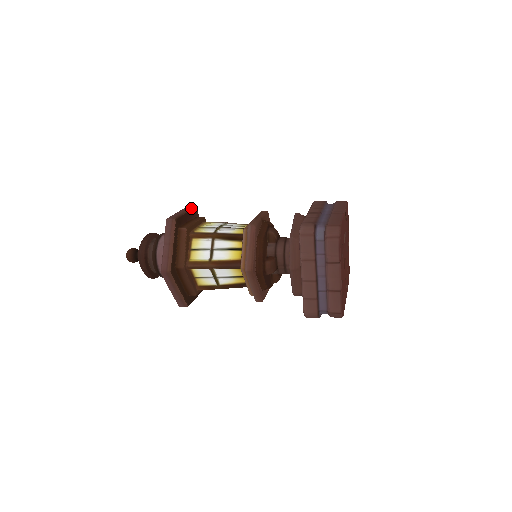
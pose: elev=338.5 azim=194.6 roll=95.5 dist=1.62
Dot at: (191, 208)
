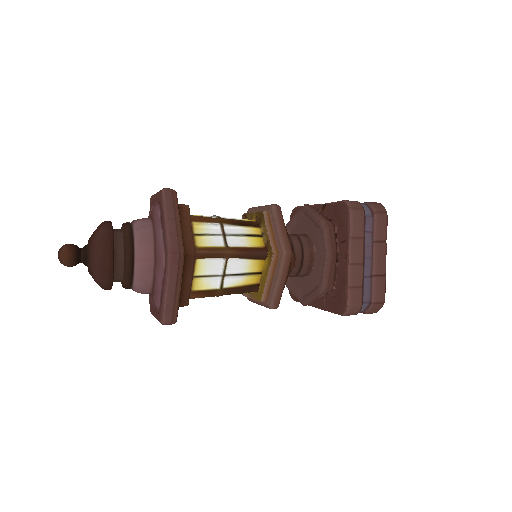
Dot at: occluded
